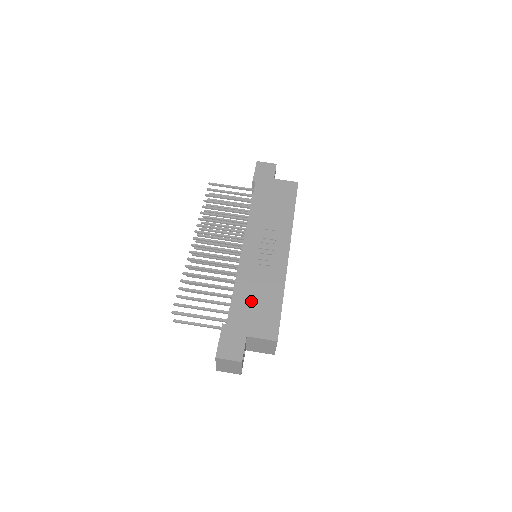
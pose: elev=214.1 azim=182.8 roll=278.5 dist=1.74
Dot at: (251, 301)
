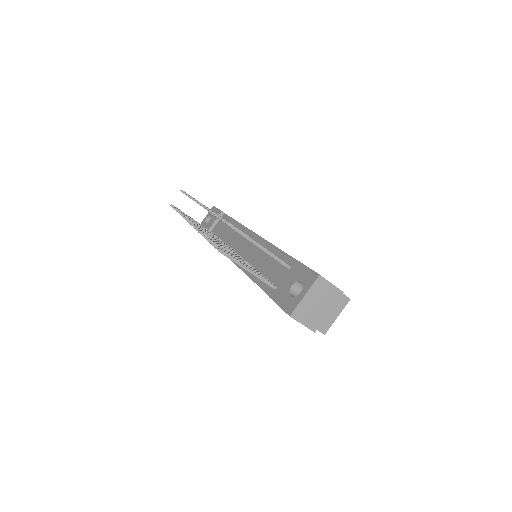
Dot at: occluded
